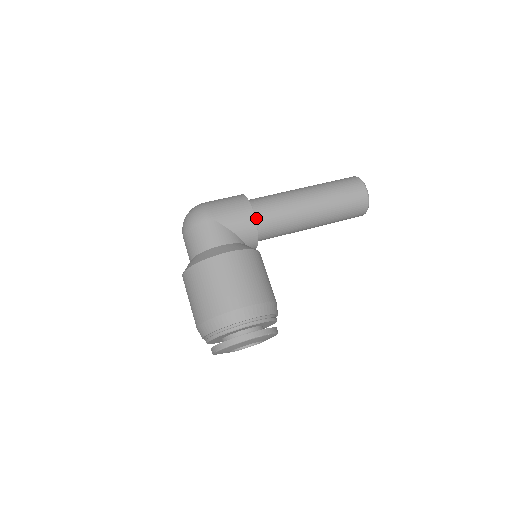
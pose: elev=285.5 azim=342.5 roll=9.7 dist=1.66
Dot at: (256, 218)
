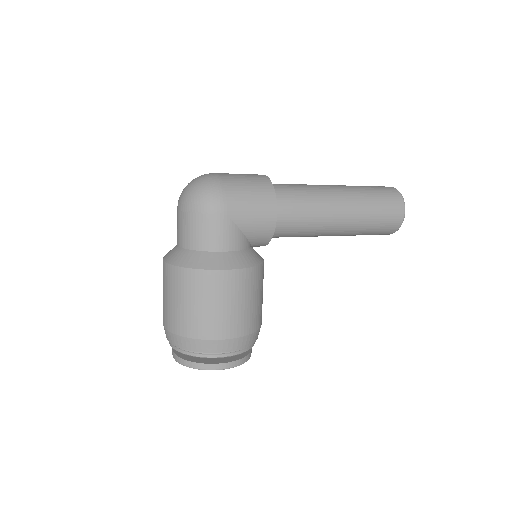
Dot at: occluded
